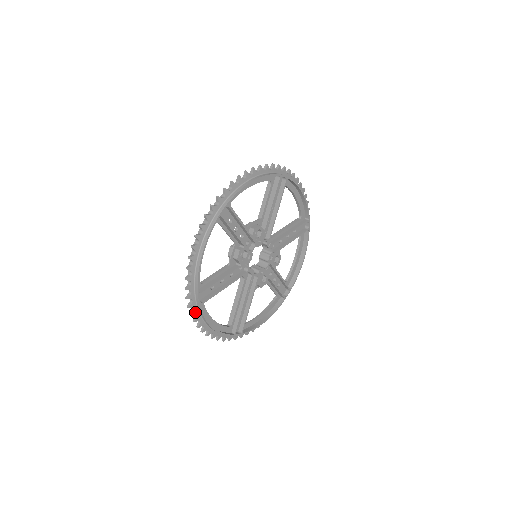
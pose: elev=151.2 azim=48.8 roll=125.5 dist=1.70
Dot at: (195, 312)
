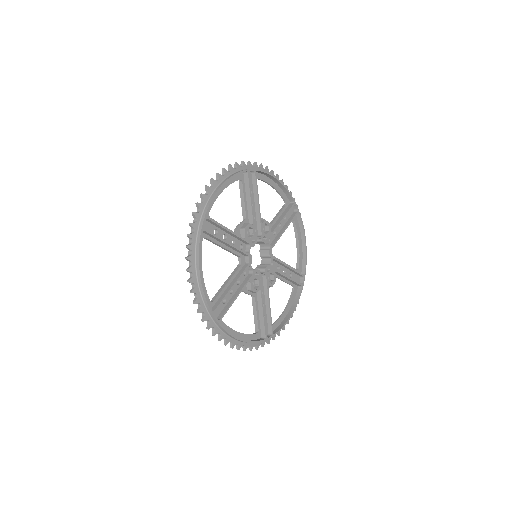
Dot at: (193, 236)
